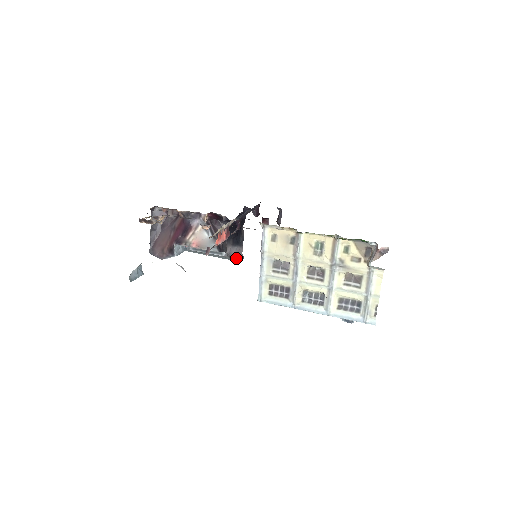
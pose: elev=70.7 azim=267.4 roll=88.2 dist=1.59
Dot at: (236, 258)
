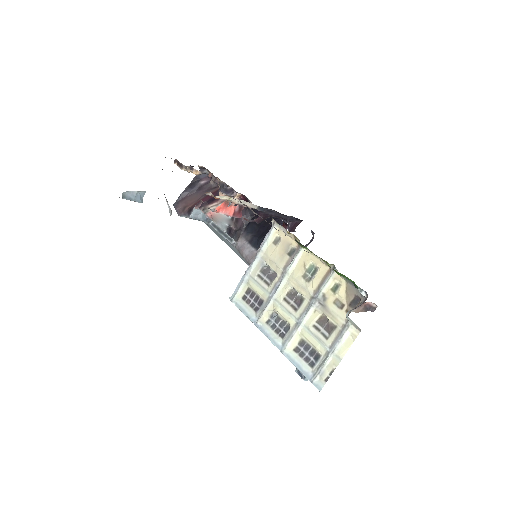
Dot at: (247, 259)
